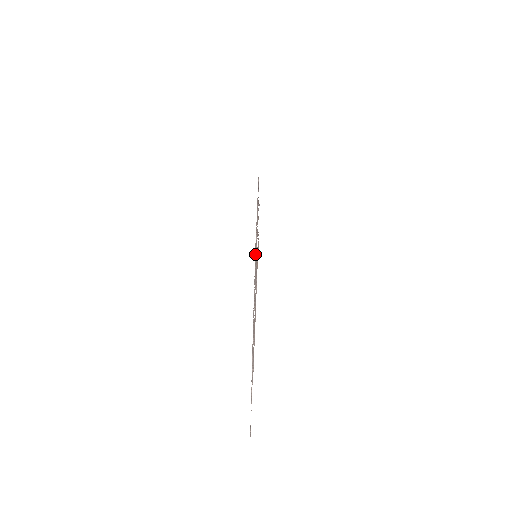
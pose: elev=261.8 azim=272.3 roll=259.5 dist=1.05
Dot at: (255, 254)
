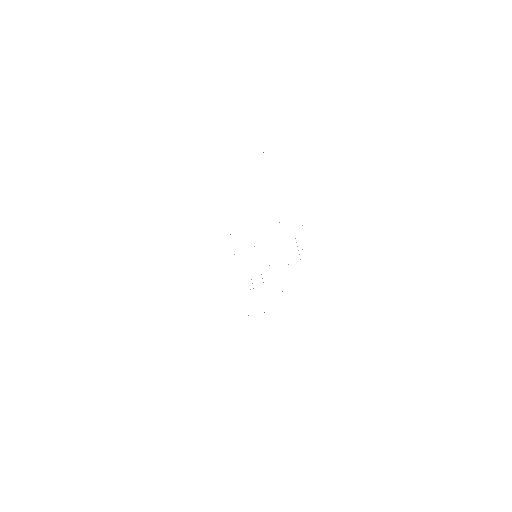
Dot at: occluded
